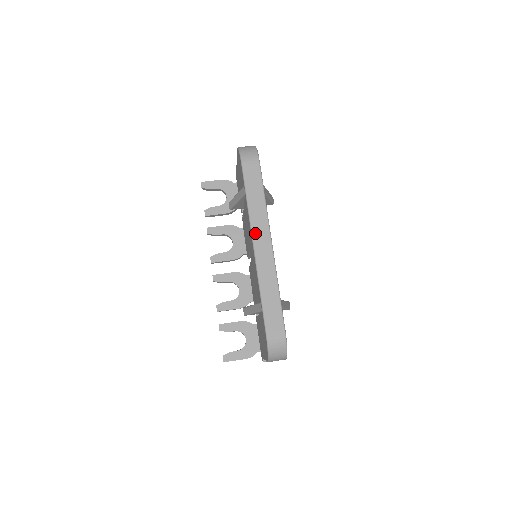
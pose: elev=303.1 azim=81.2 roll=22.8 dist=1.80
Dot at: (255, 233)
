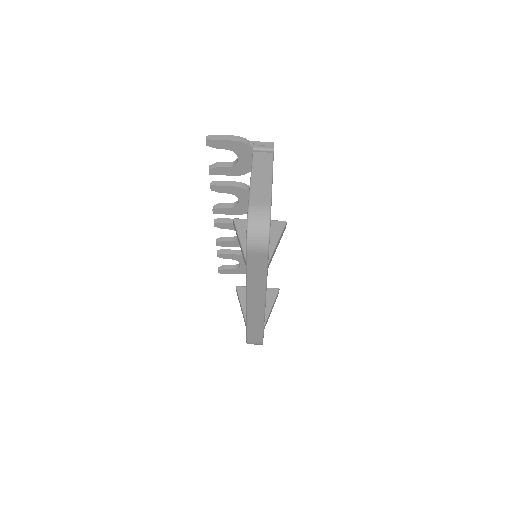
Dot at: (250, 298)
